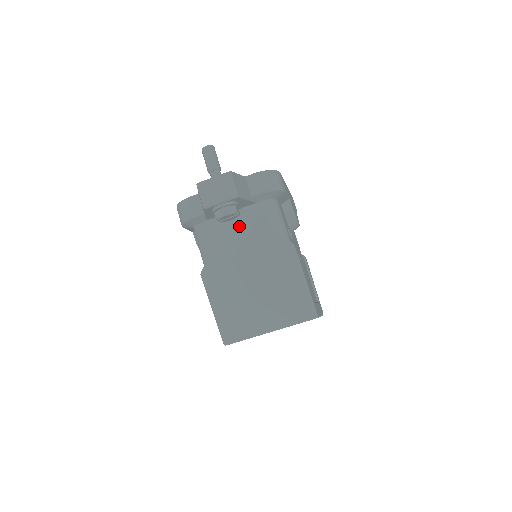
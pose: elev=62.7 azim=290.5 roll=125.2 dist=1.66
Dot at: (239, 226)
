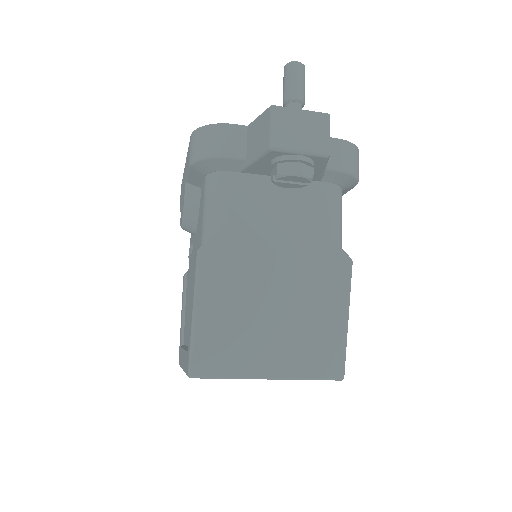
Dot at: (285, 203)
